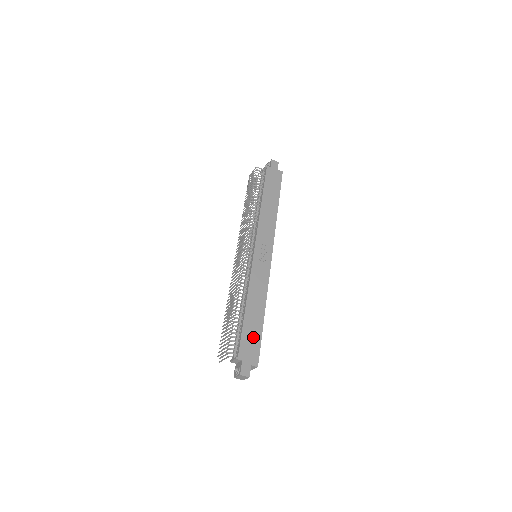
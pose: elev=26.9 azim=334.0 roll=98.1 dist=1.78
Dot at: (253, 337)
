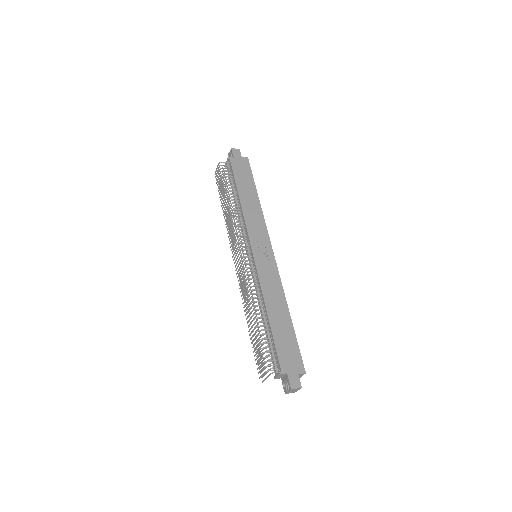
Dot at: (288, 343)
